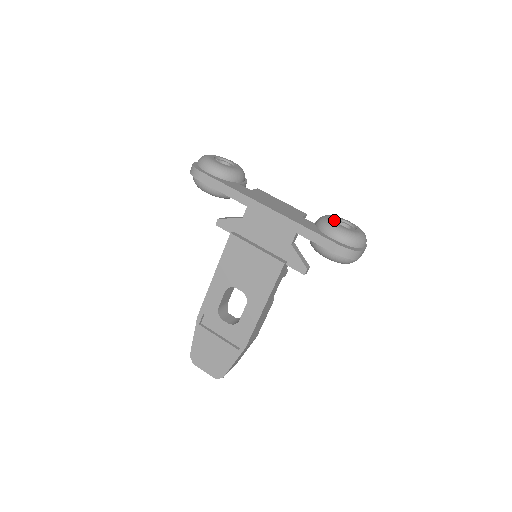
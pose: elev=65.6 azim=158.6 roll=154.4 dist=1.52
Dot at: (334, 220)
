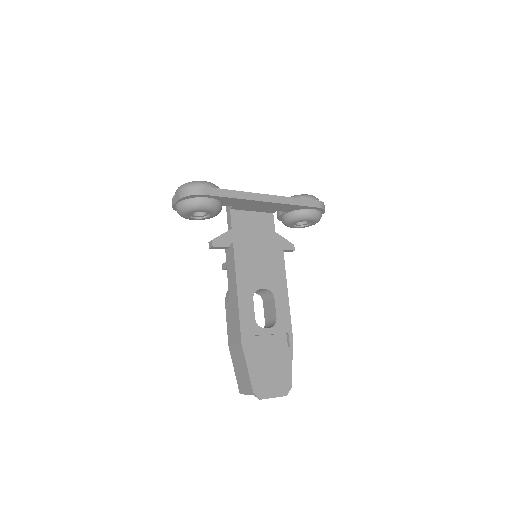
Dot at: occluded
